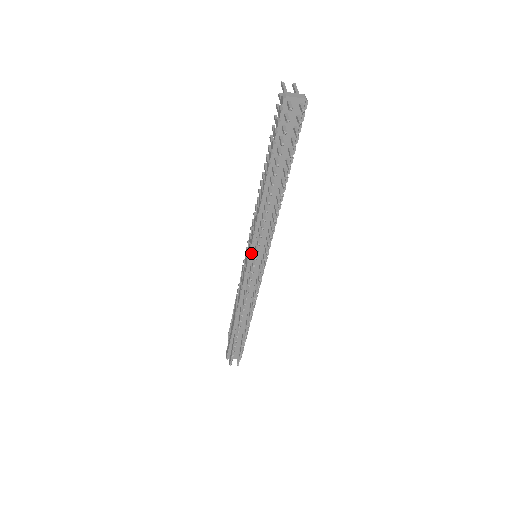
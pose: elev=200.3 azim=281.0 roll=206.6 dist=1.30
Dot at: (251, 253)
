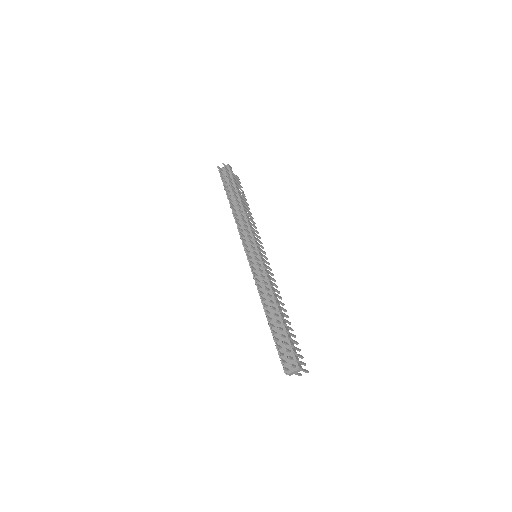
Dot at: occluded
